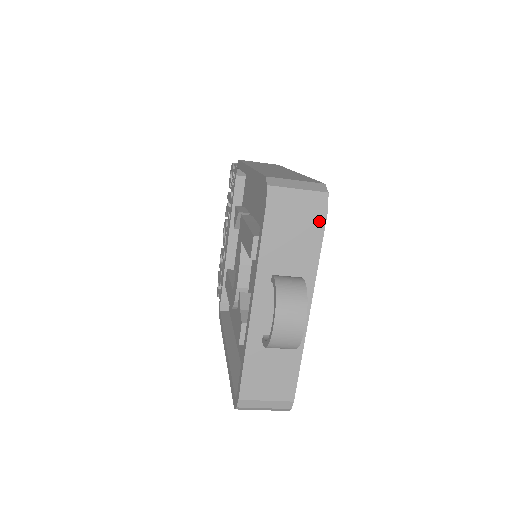
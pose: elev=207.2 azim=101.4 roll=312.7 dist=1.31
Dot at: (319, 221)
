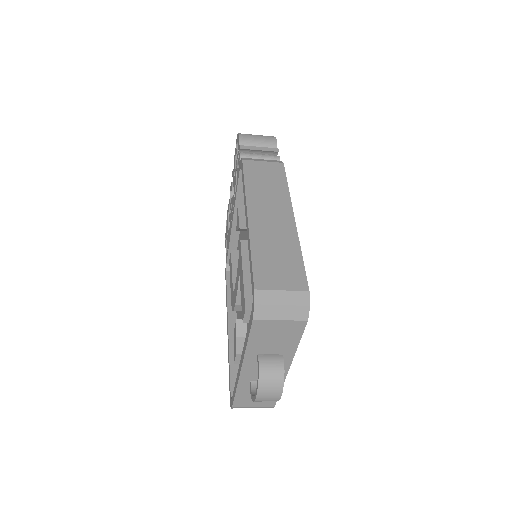
Dot at: (299, 326)
